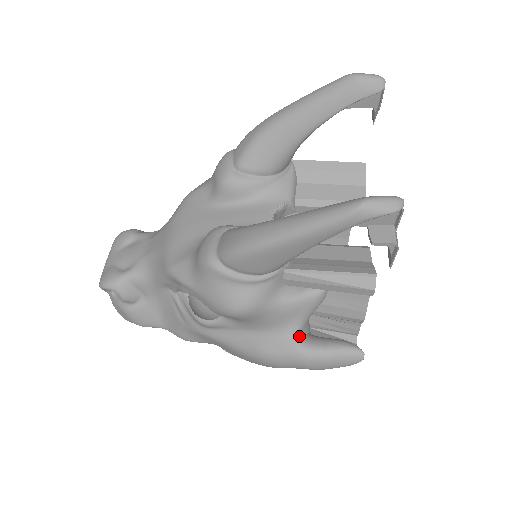
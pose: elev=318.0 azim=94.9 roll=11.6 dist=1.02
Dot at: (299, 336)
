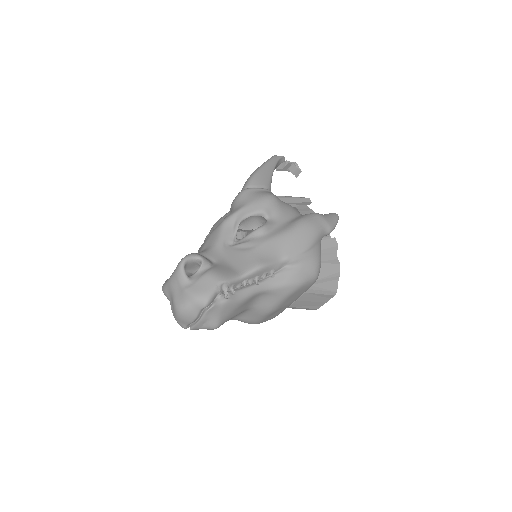
Dot at: occluded
